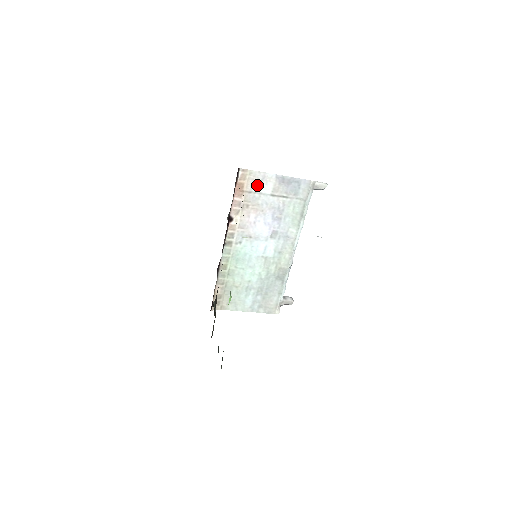
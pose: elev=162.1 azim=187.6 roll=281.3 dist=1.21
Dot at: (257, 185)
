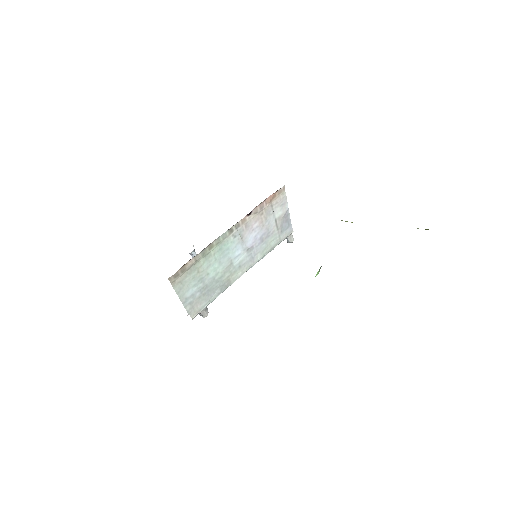
Dot at: (278, 205)
